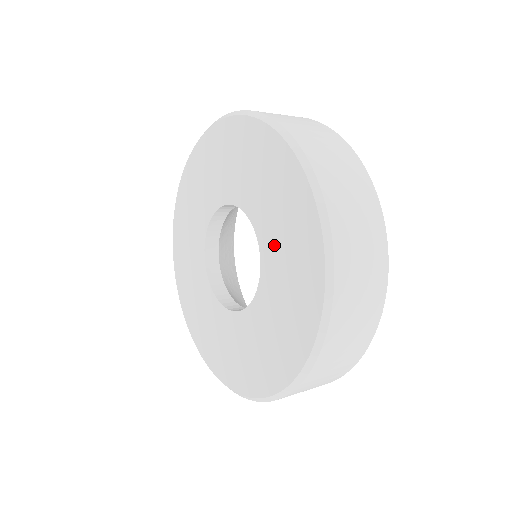
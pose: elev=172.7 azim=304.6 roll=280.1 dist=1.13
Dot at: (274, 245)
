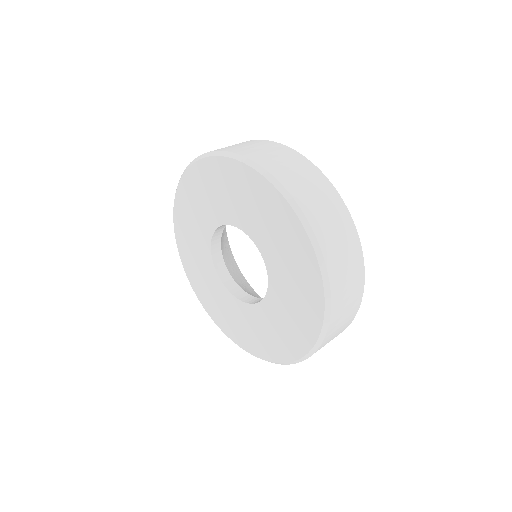
Dot at: (265, 237)
